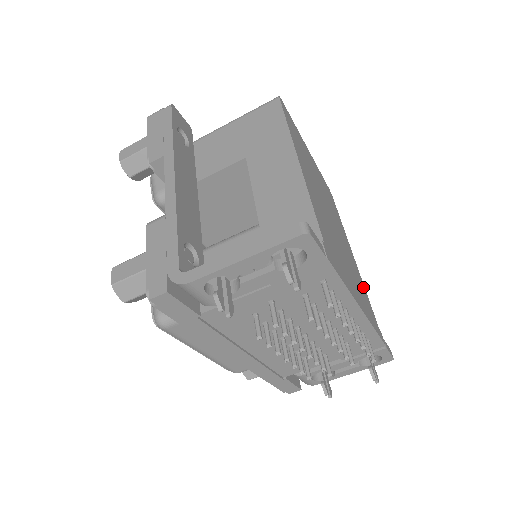
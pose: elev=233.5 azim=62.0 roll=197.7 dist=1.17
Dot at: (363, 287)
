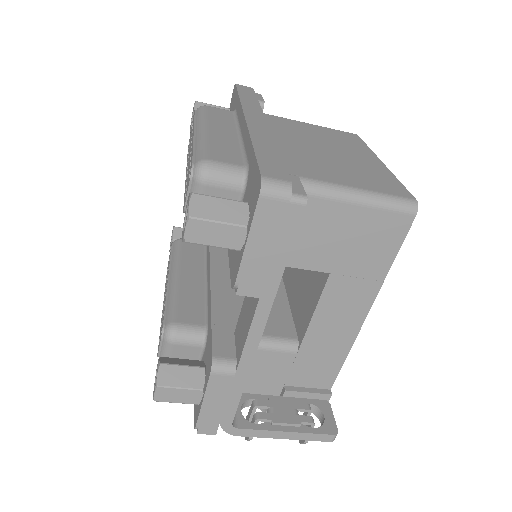
Dot at: occluded
